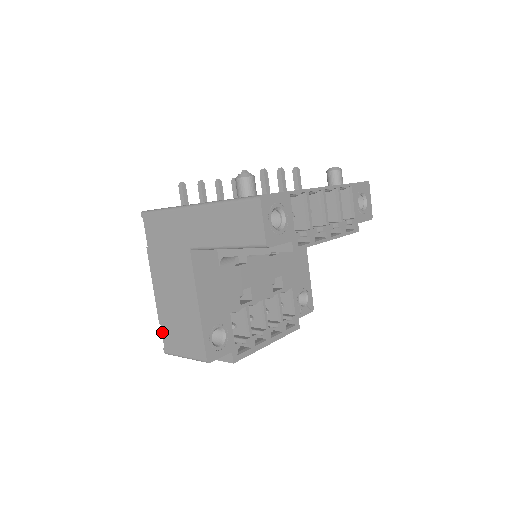
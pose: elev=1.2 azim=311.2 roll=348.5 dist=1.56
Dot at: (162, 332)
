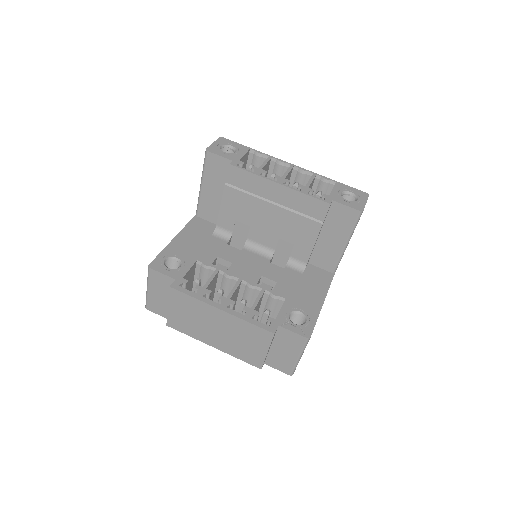
Dot at: occluded
